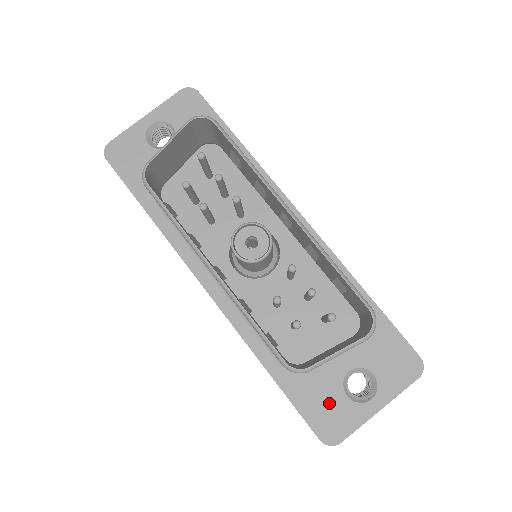
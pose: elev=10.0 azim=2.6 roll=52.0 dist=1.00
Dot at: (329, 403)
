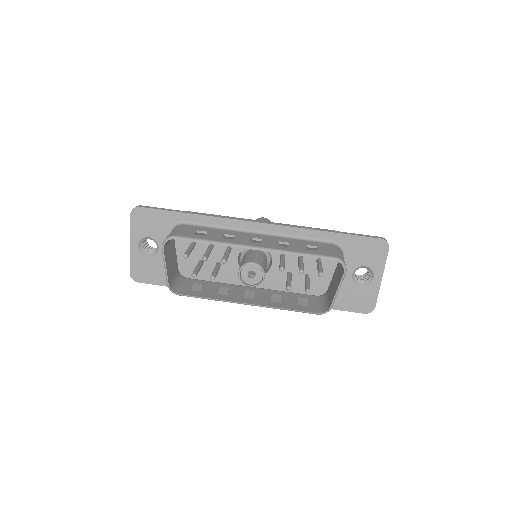
Dot at: (355, 296)
